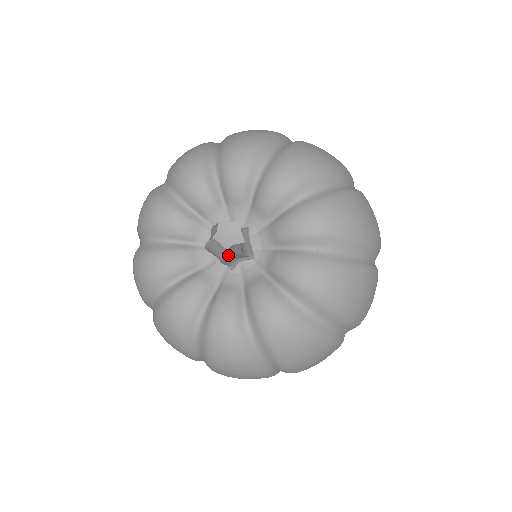
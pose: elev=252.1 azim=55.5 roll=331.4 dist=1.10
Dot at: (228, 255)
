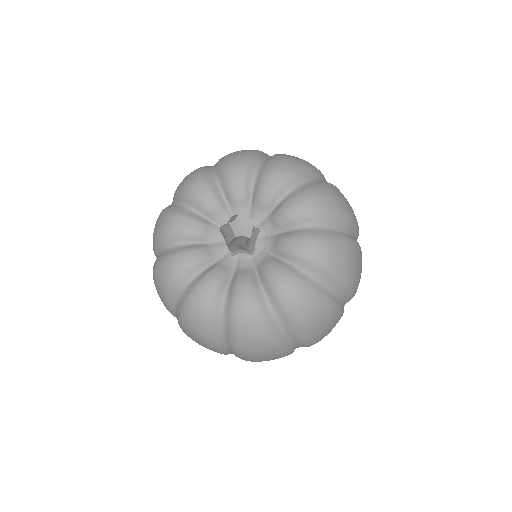
Dot at: (234, 242)
